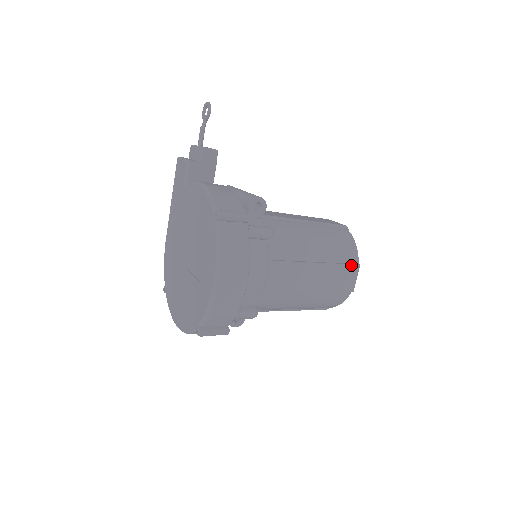
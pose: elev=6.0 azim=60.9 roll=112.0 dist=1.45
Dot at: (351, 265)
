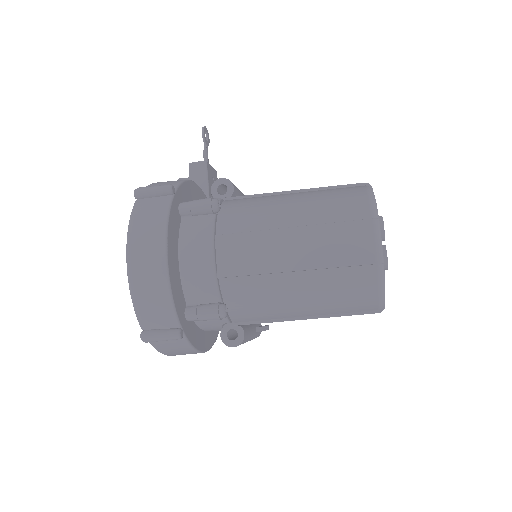
Dot at: (357, 221)
